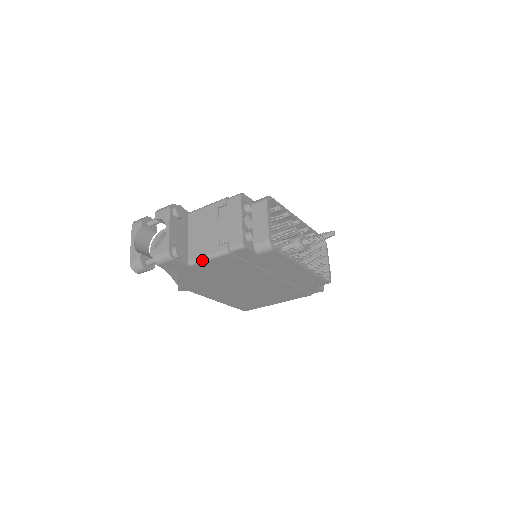
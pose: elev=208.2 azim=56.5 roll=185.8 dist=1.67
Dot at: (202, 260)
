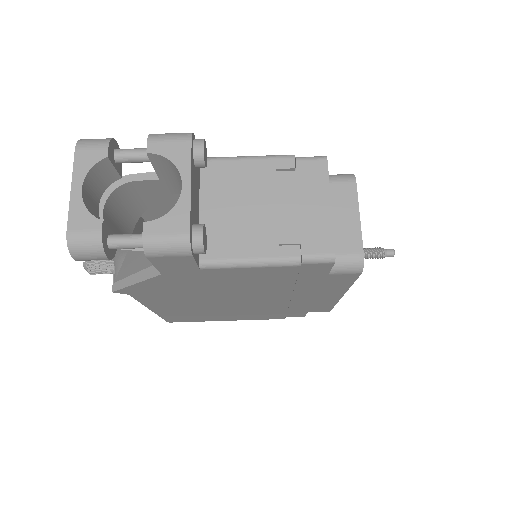
Dot at: (235, 264)
